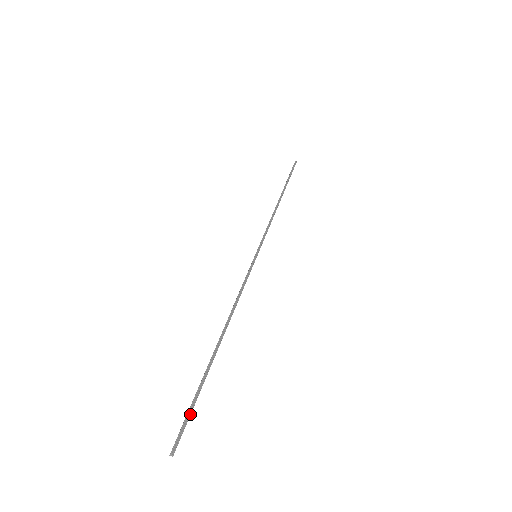
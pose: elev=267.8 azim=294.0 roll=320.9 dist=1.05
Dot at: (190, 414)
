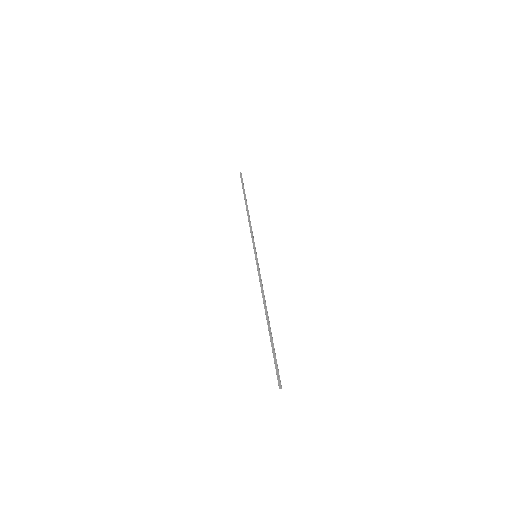
Dot at: occluded
